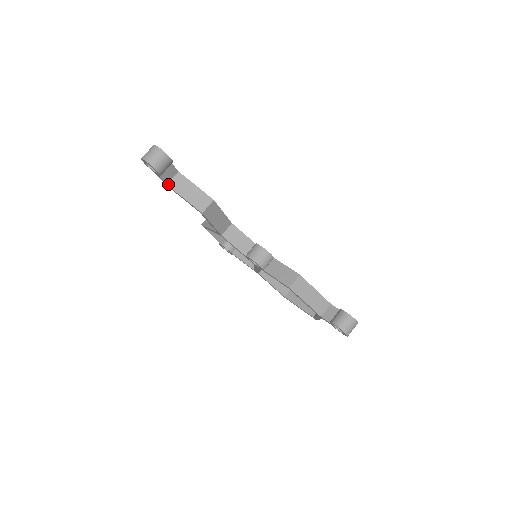
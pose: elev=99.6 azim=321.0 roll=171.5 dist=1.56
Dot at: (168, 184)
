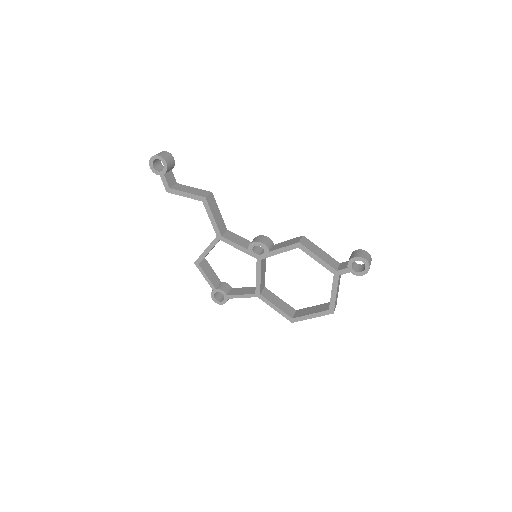
Dot at: (170, 188)
